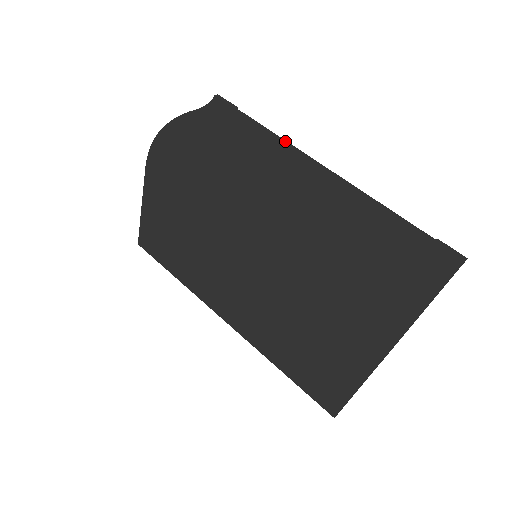
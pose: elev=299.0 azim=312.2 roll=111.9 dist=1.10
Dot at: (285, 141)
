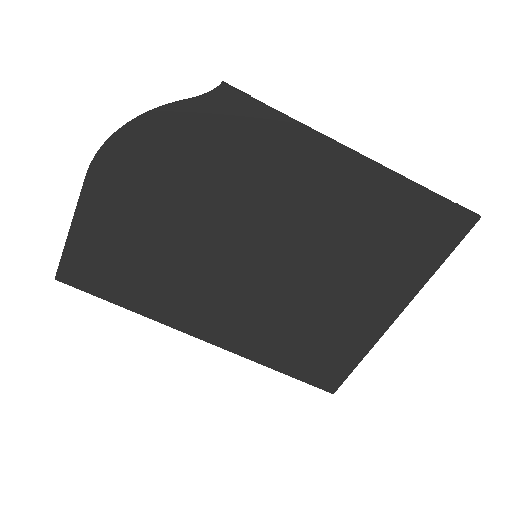
Dot at: (313, 129)
